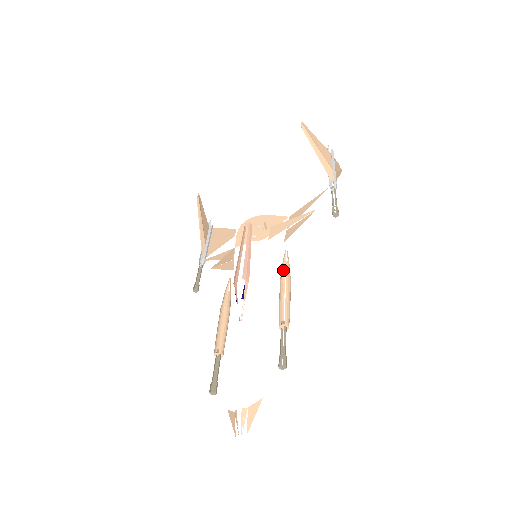
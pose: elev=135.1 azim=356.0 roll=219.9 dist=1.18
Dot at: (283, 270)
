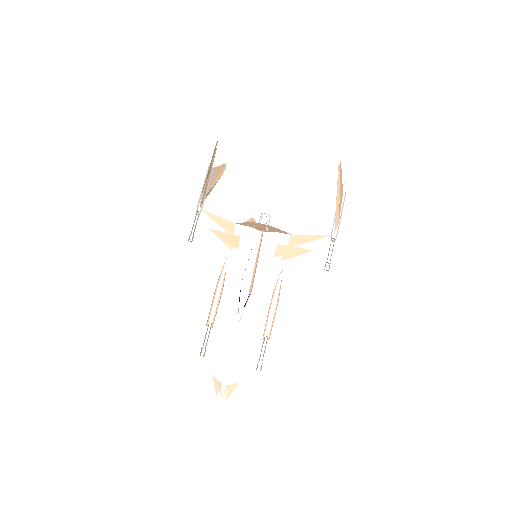
Dot at: (275, 288)
